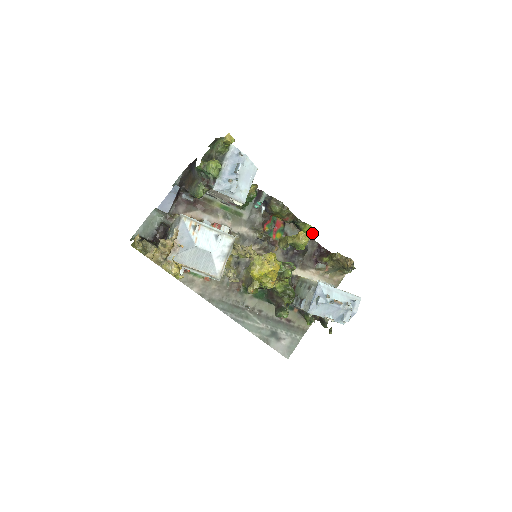
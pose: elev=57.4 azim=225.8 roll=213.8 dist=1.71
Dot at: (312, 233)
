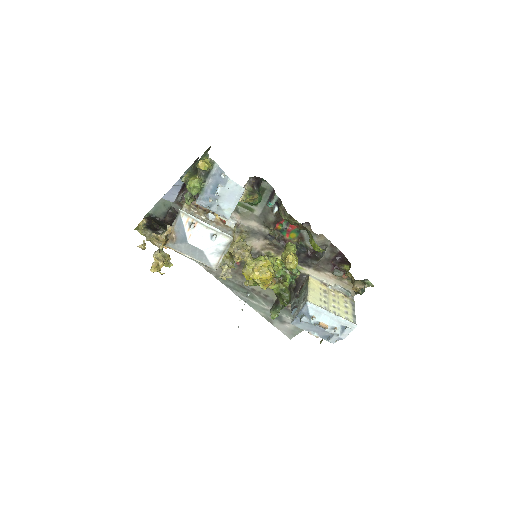
Dot at: (319, 249)
